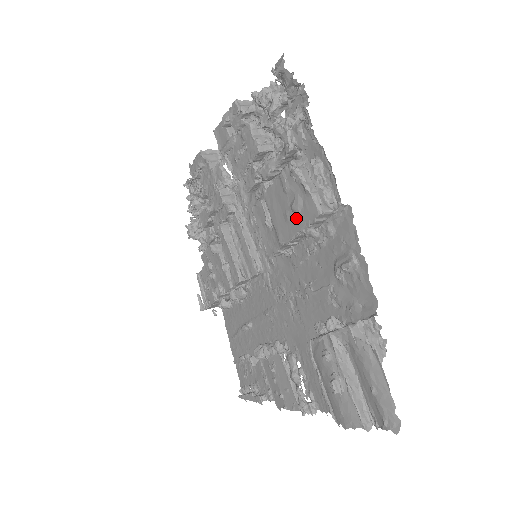
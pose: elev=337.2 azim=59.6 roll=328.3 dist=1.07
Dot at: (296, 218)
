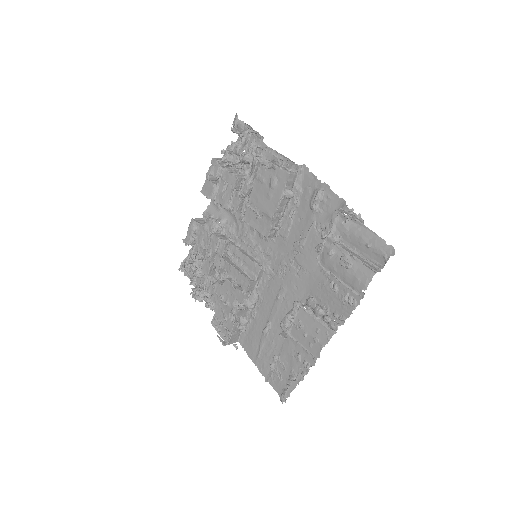
Dot at: (276, 191)
